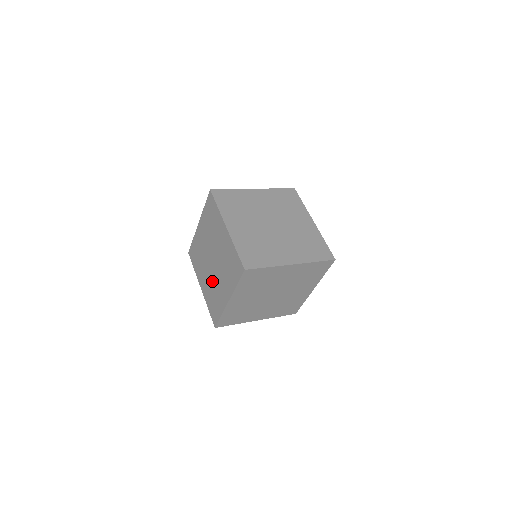
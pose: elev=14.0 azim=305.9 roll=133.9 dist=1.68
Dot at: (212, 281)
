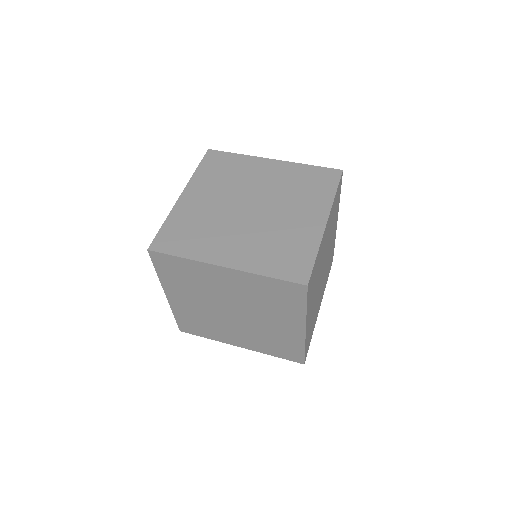
Dot at: occluded
